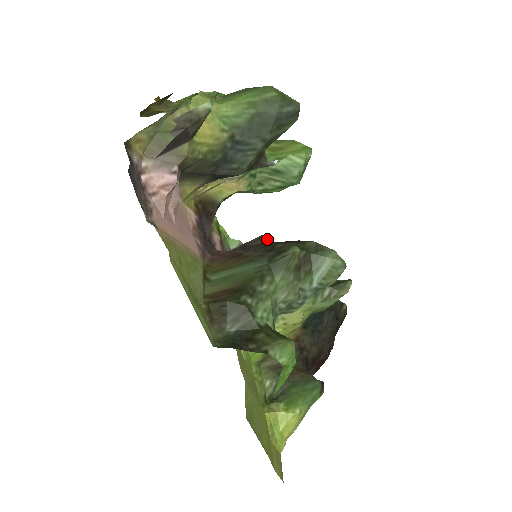
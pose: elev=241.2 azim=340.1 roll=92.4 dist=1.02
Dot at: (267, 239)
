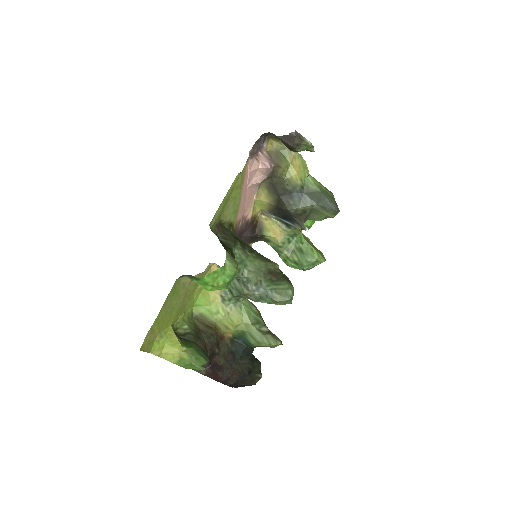
Dot at: occluded
